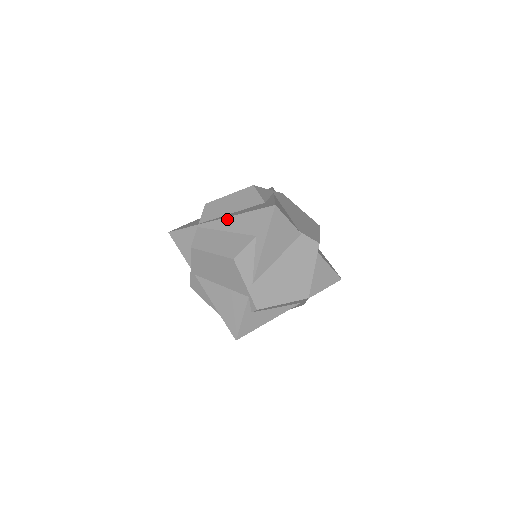
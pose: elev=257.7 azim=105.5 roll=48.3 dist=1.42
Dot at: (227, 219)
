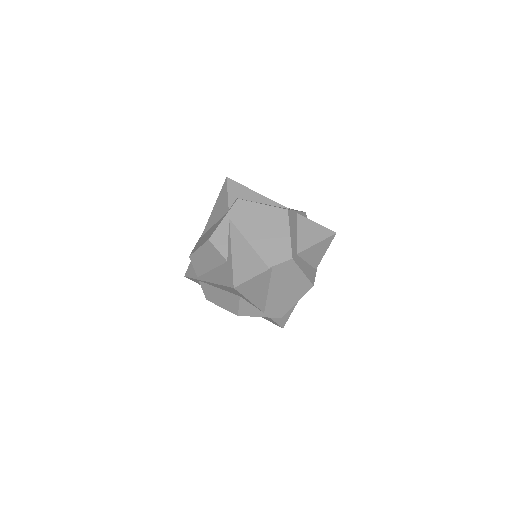
Dot at: (212, 284)
